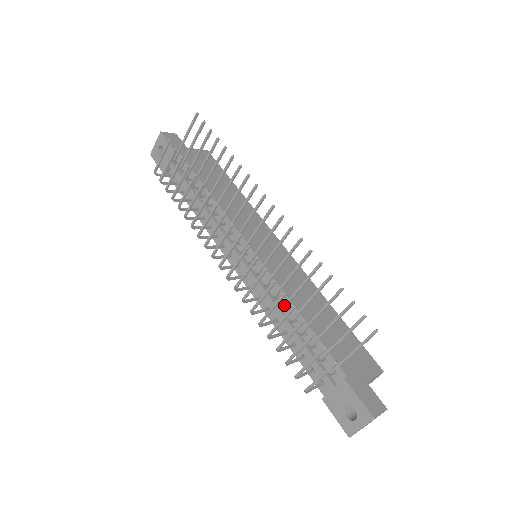
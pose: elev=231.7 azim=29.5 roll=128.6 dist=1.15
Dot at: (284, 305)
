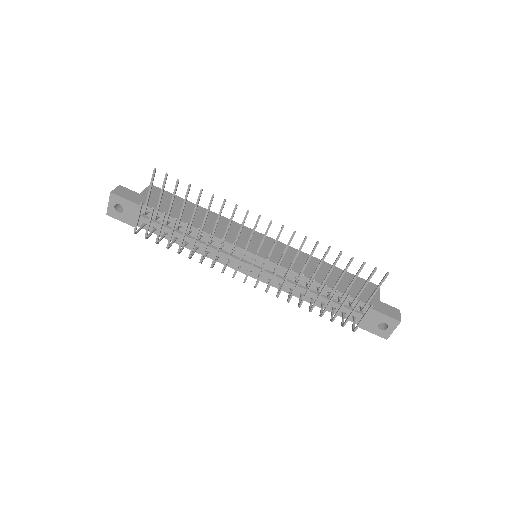
Dot at: (308, 284)
